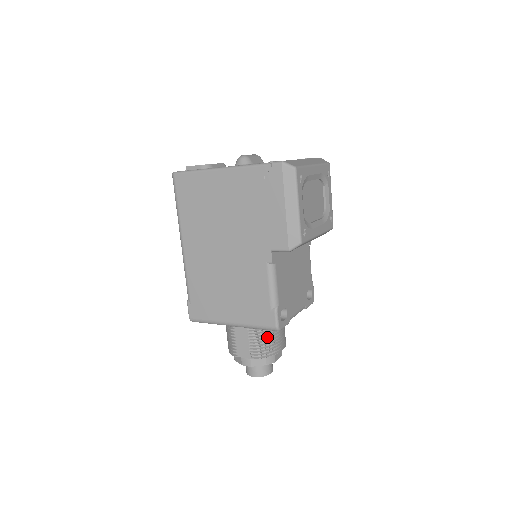
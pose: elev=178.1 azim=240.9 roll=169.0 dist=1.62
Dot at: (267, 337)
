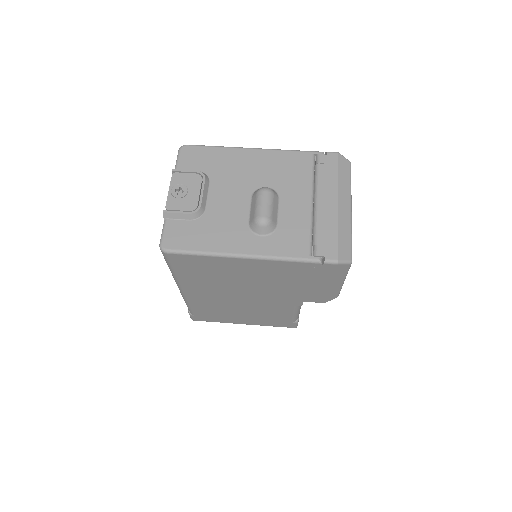
Dot at: occluded
